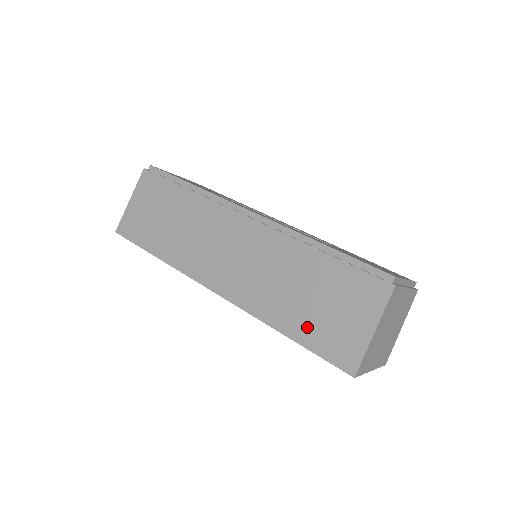
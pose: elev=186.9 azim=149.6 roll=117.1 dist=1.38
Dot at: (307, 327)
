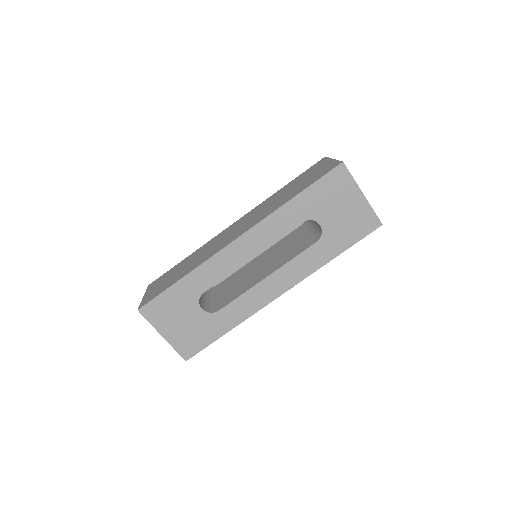
Dot at: (303, 186)
